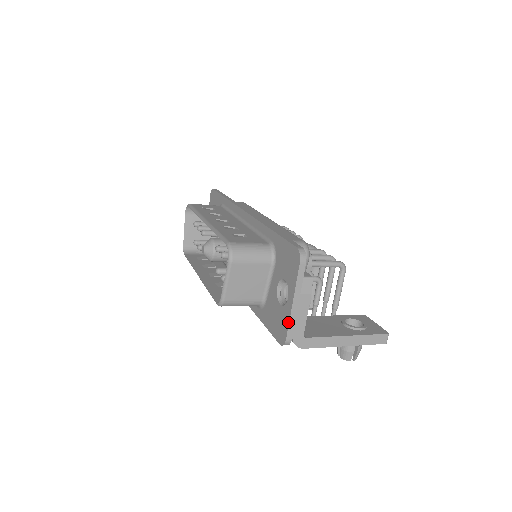
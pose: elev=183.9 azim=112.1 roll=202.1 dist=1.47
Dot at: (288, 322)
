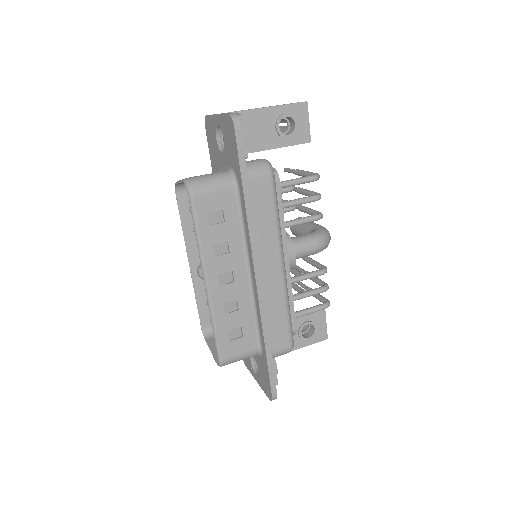
Dot at: (250, 372)
